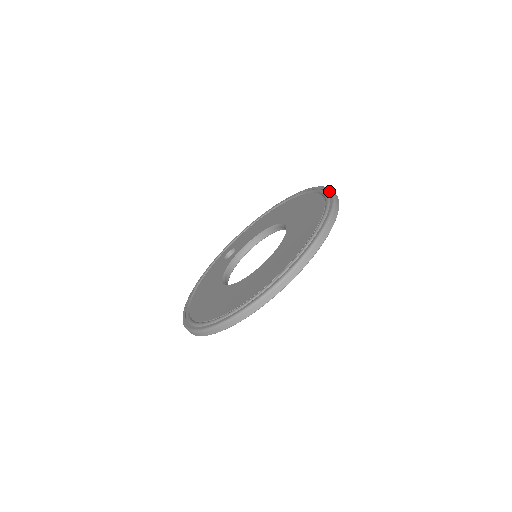
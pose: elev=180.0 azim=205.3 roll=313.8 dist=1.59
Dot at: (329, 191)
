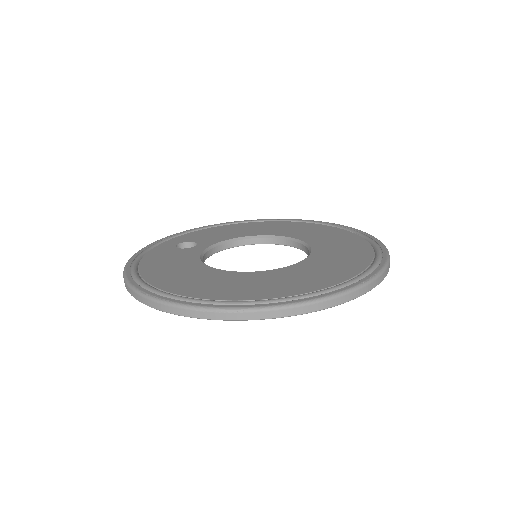
Dot at: (347, 226)
